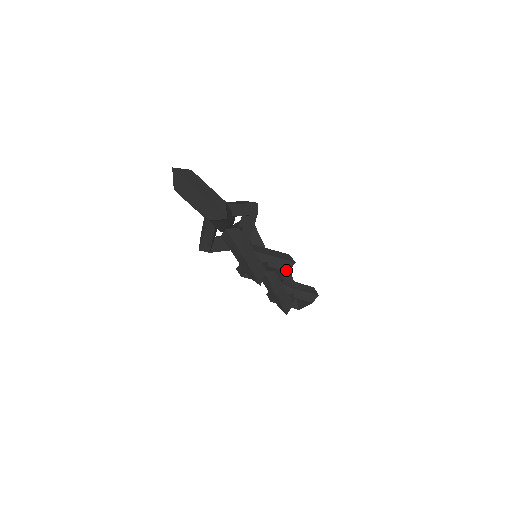
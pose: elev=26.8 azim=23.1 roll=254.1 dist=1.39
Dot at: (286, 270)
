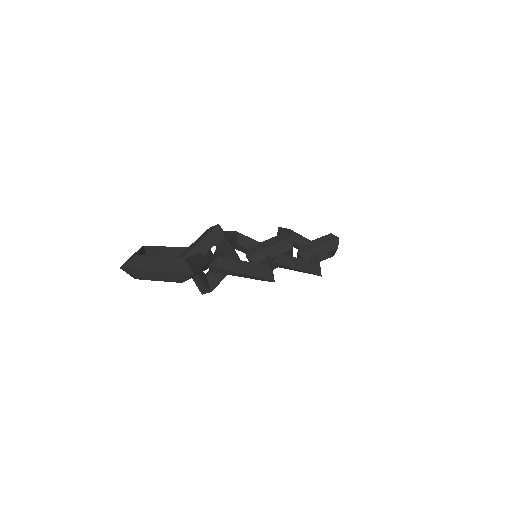
Dot at: (290, 249)
